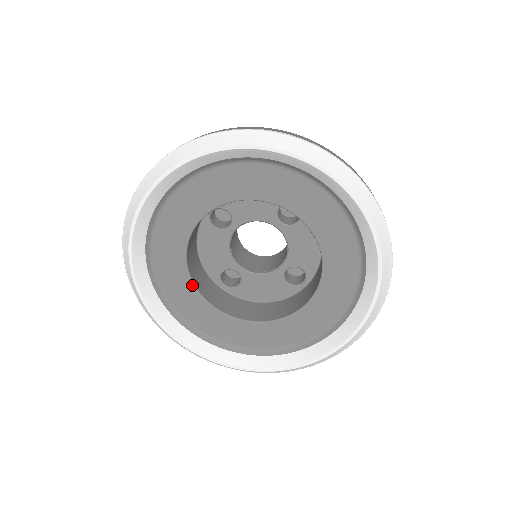
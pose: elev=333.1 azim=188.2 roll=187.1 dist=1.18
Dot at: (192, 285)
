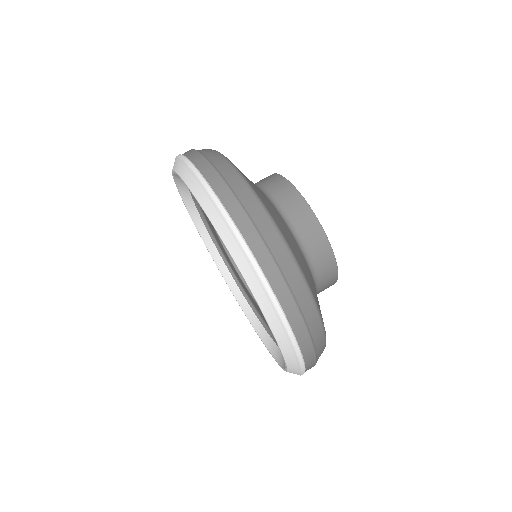
Dot at: occluded
